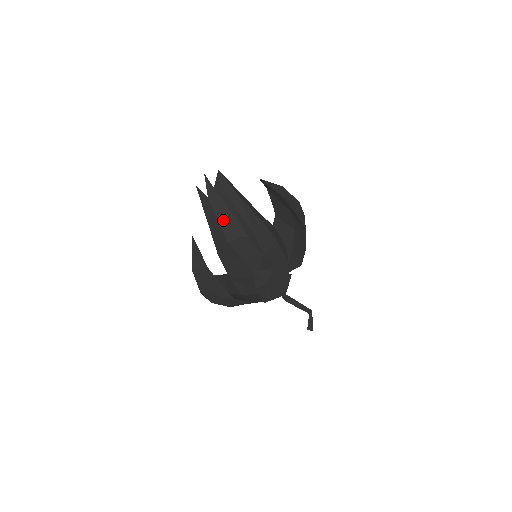
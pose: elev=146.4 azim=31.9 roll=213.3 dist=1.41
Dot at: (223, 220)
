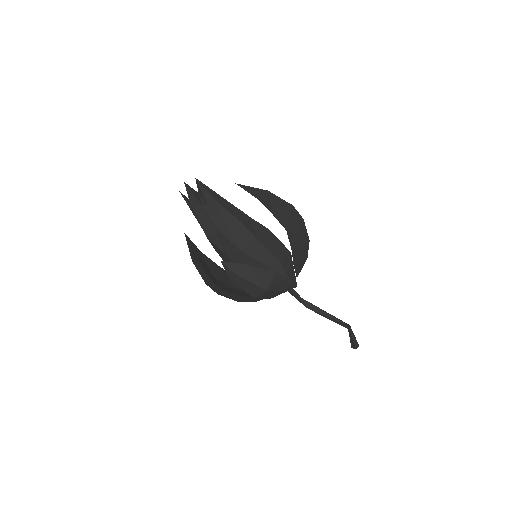
Dot at: (202, 219)
